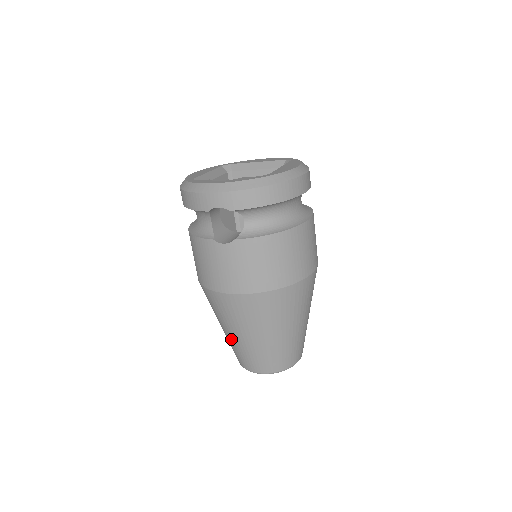
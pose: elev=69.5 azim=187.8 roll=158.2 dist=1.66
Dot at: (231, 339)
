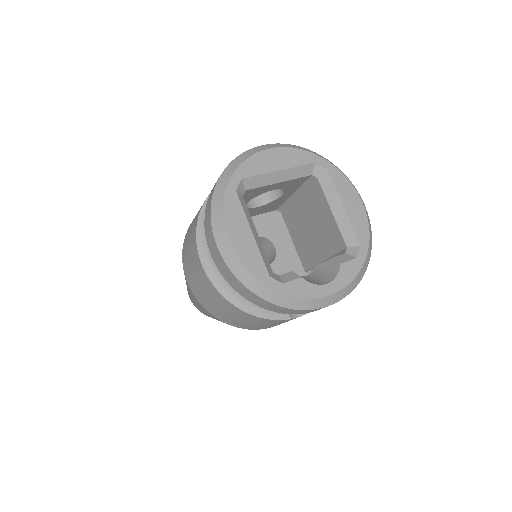
Dot at: occluded
